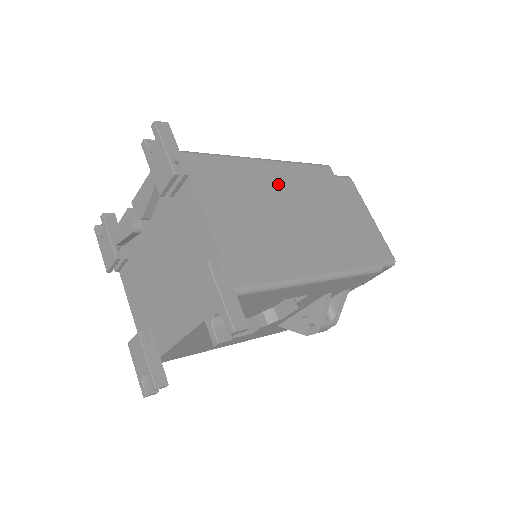
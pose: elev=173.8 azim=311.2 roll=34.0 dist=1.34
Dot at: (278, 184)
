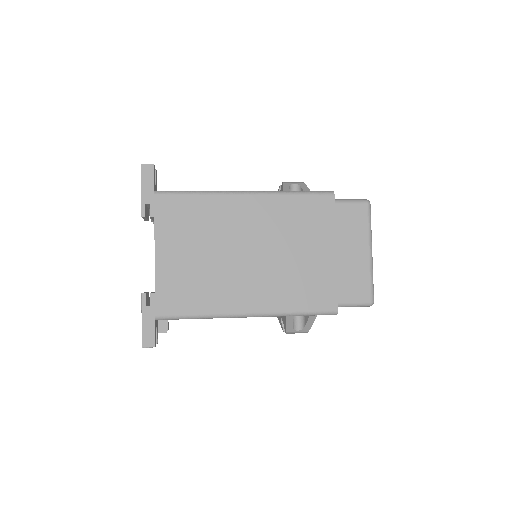
Dot at: (248, 221)
